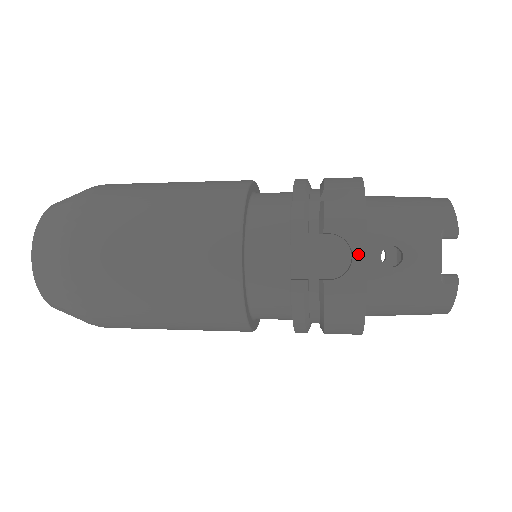
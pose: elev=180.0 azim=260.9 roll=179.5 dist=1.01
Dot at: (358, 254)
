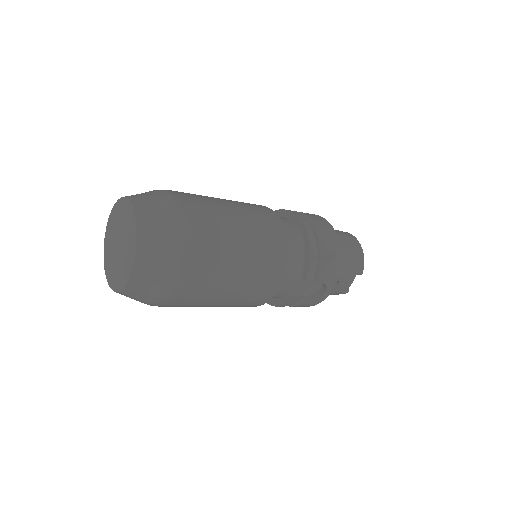
Dot at: (328, 292)
